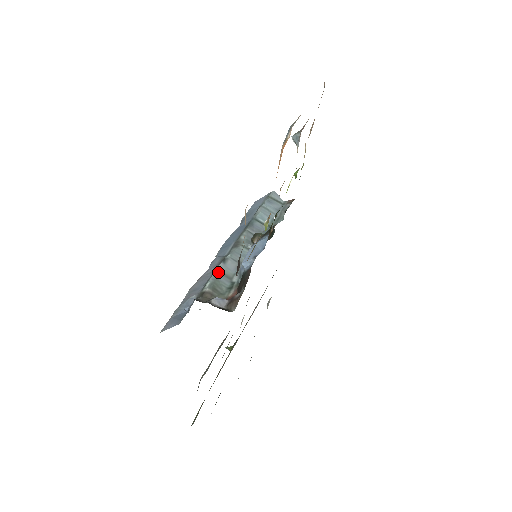
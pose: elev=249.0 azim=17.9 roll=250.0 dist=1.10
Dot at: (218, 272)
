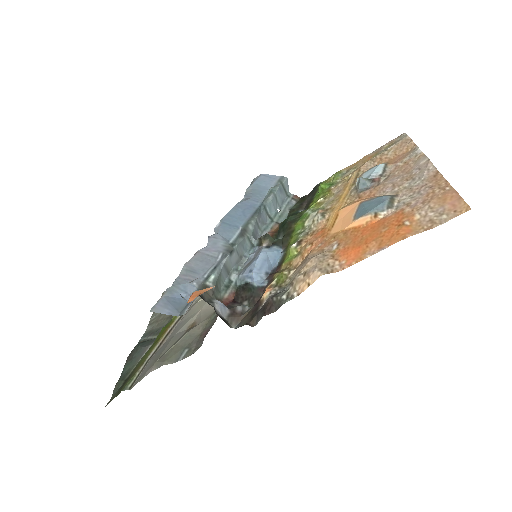
Dot at: (224, 265)
